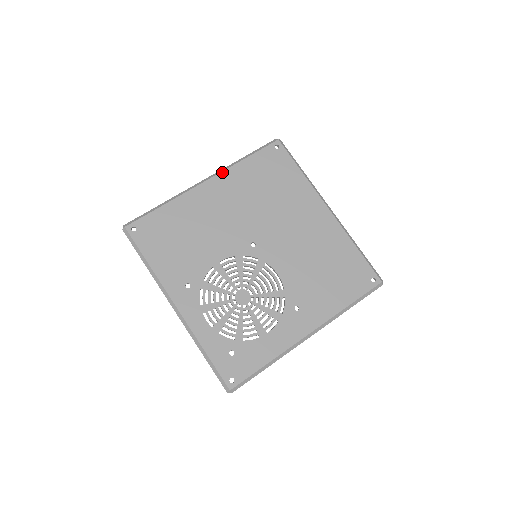
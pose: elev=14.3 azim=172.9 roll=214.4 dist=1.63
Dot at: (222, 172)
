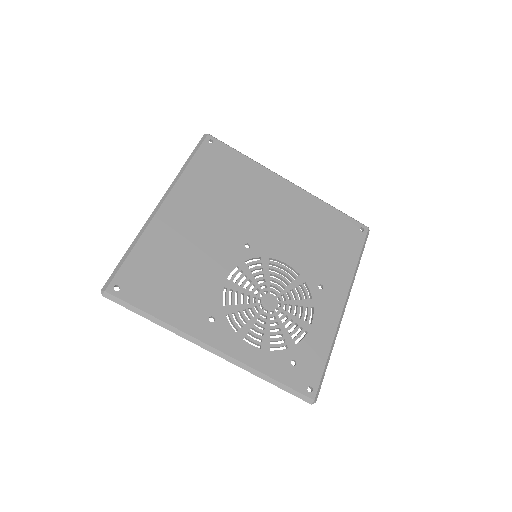
Dot at: (174, 187)
